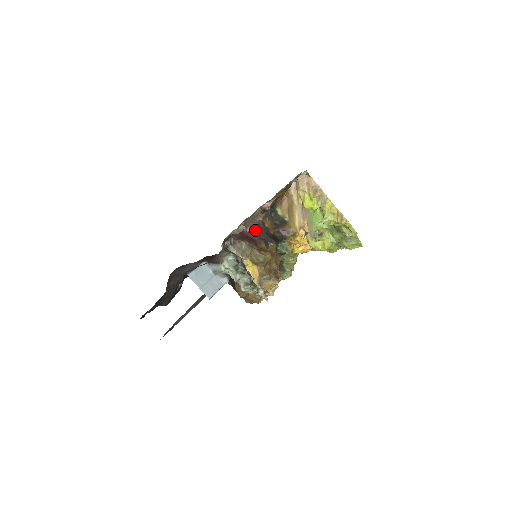
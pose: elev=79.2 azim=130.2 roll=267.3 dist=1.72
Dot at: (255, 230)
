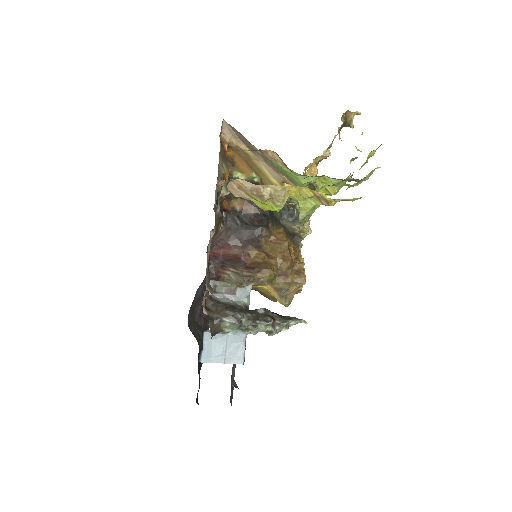
Dot at: (229, 240)
